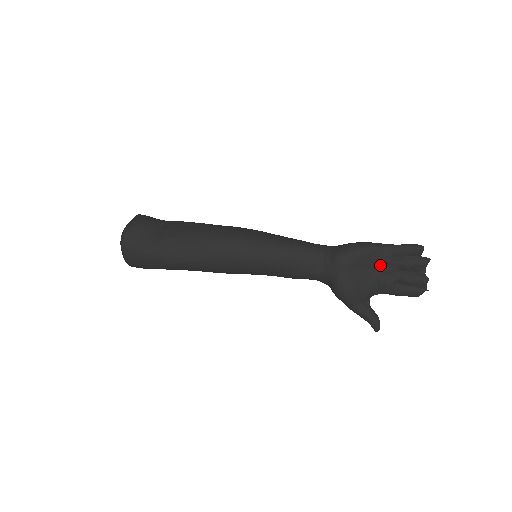
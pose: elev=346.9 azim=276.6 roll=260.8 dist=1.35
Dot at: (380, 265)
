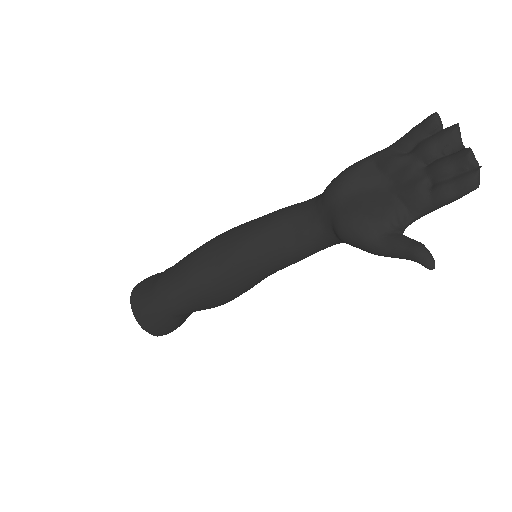
Dot at: (391, 173)
